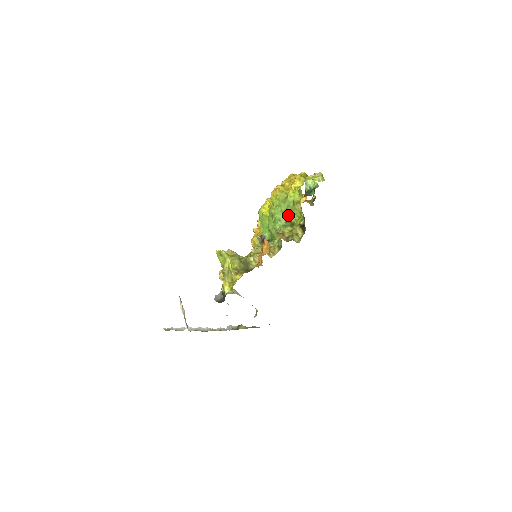
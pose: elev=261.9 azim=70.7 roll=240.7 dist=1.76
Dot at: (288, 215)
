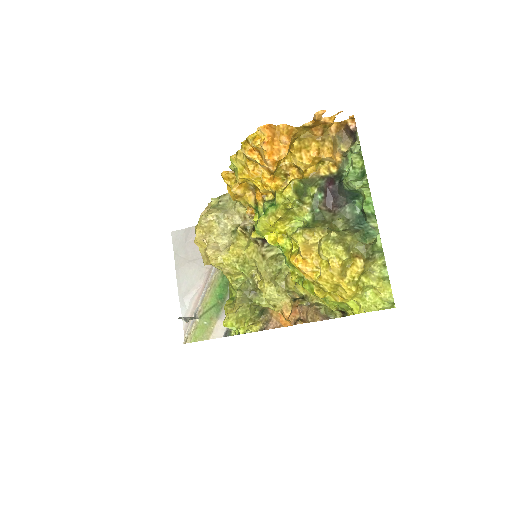
Dot at: occluded
